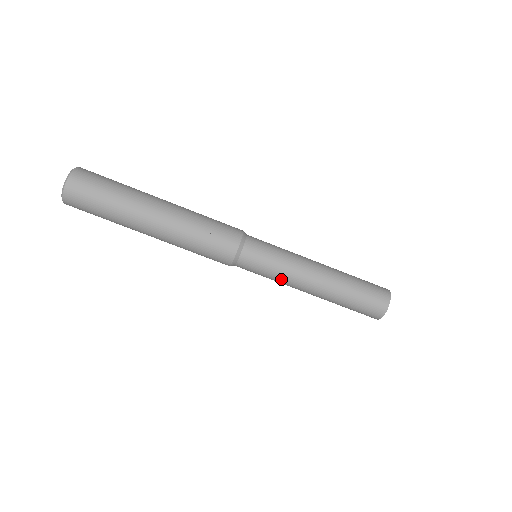
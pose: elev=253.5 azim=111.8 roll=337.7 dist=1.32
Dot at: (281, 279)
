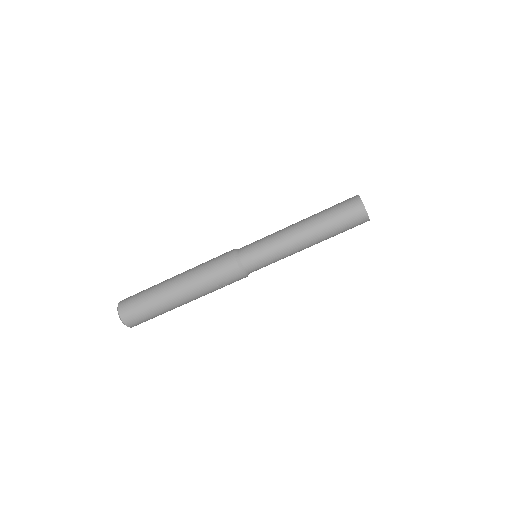
Dot at: occluded
